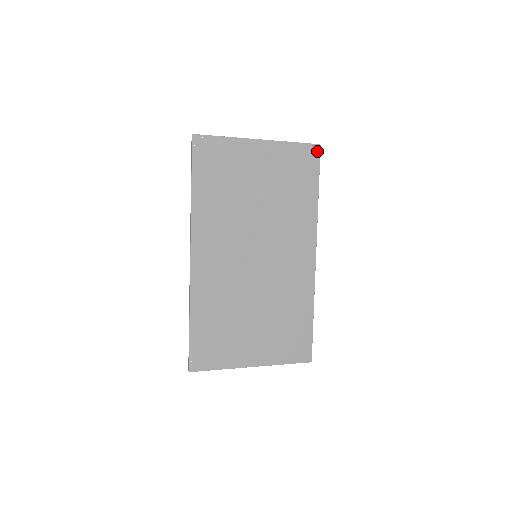
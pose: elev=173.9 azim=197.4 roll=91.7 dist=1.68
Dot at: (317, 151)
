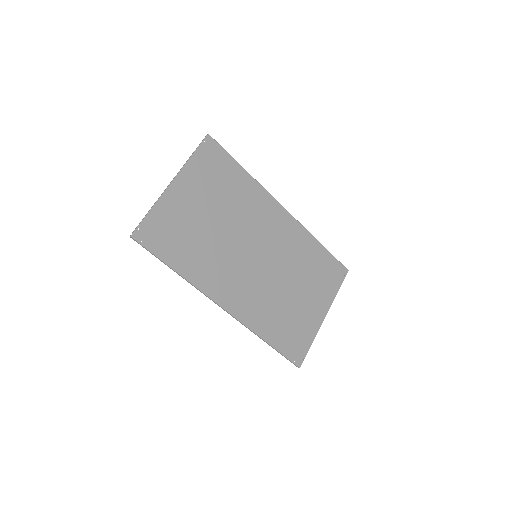
Dot at: (211, 141)
